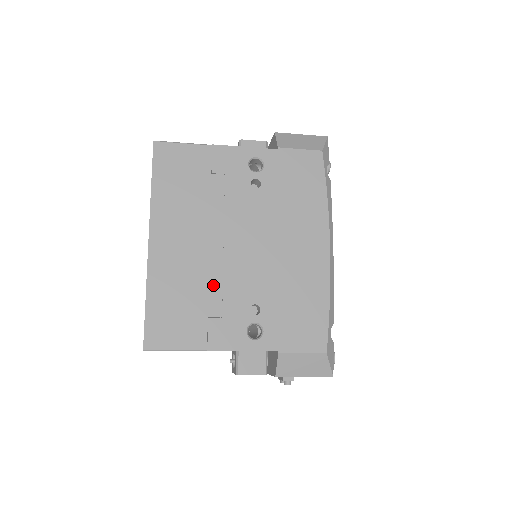
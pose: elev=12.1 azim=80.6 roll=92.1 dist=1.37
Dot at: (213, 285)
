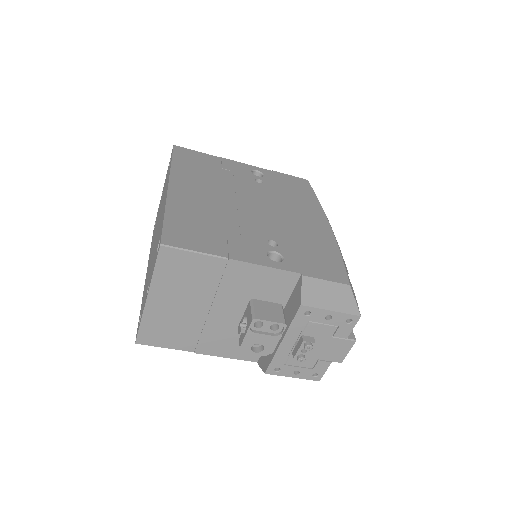
Dot at: (230, 221)
